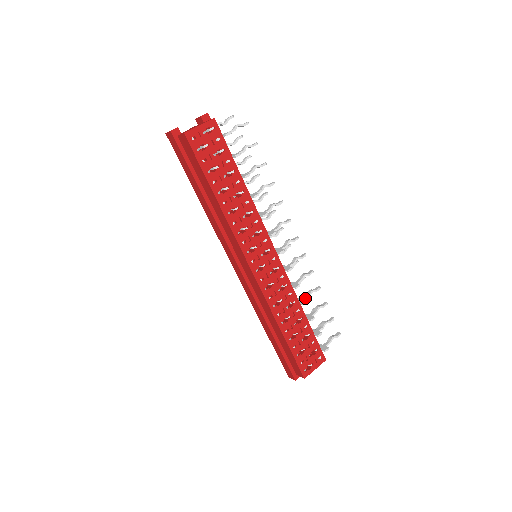
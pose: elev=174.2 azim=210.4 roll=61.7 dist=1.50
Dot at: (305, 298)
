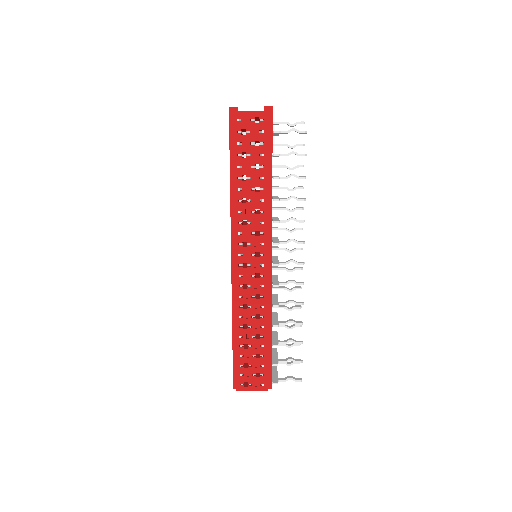
Dot at: (280, 322)
